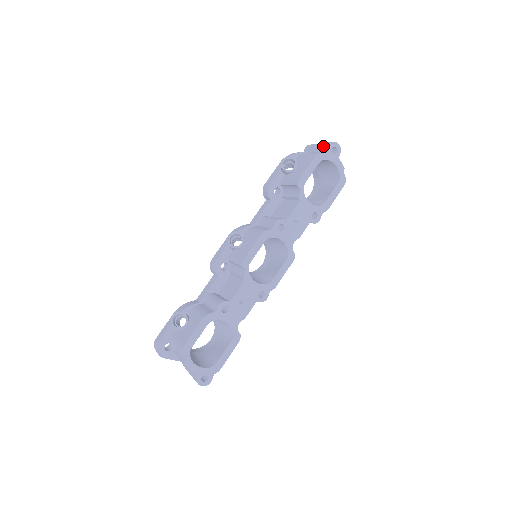
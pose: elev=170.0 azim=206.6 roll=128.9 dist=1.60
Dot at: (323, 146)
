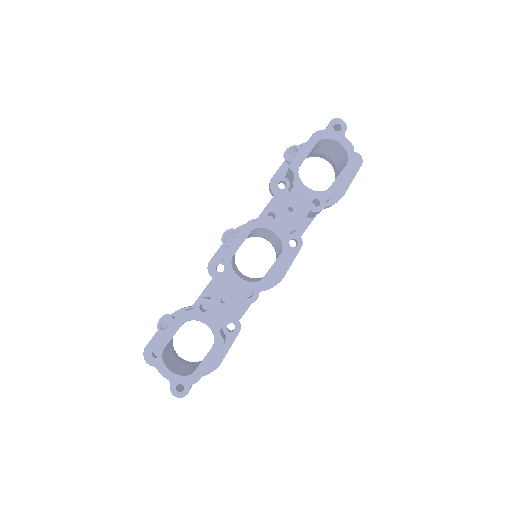
Dot at: occluded
